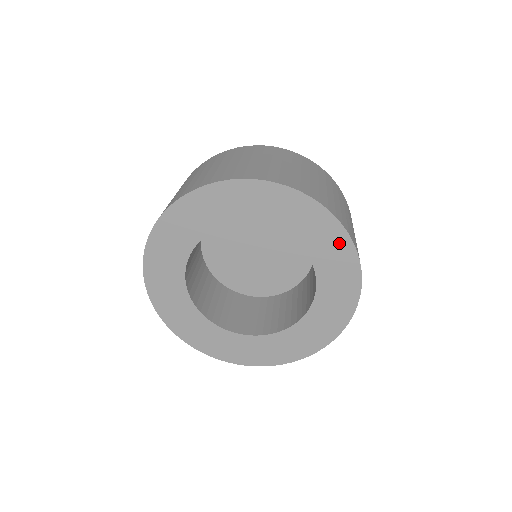
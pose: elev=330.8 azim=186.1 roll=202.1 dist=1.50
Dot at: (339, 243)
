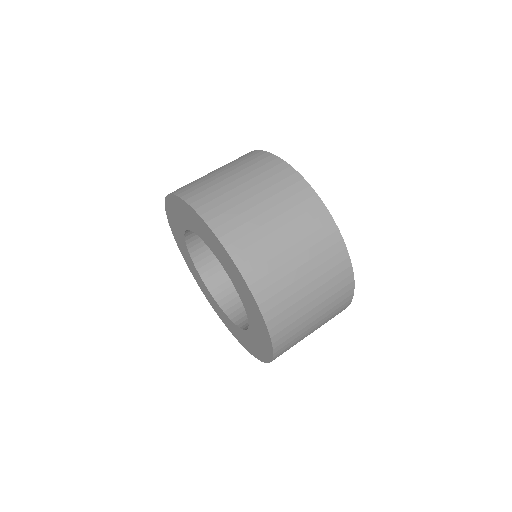
Dot at: (260, 320)
